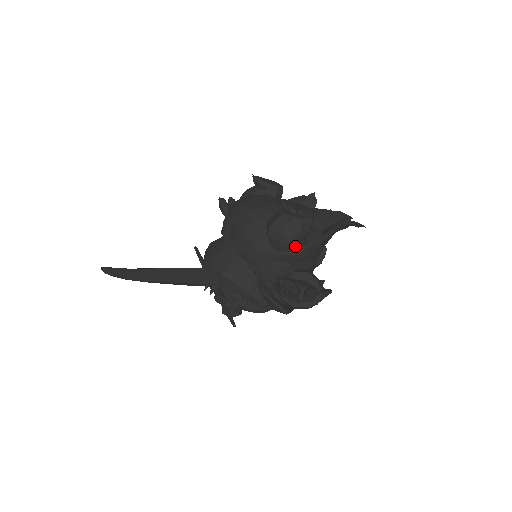
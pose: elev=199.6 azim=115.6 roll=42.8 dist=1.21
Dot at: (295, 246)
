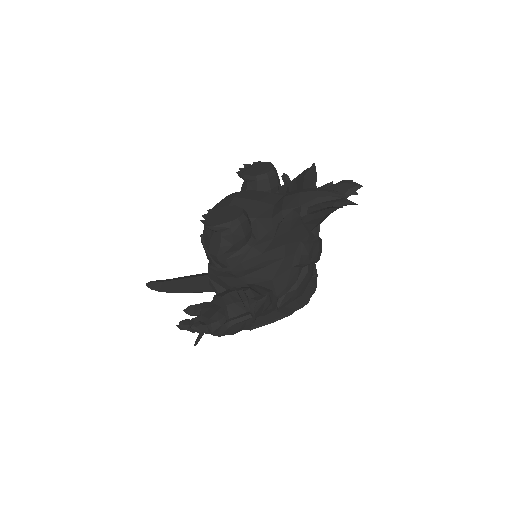
Dot at: (227, 261)
